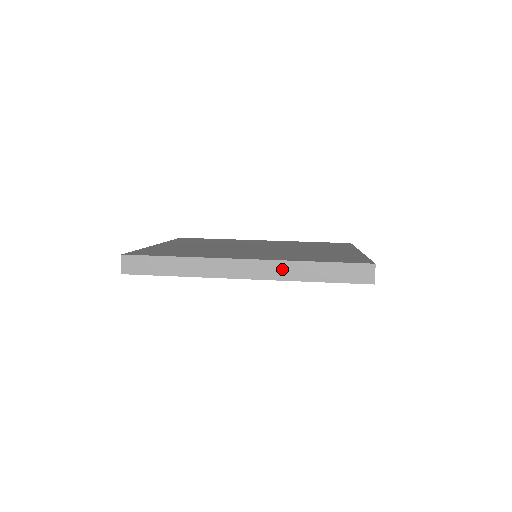
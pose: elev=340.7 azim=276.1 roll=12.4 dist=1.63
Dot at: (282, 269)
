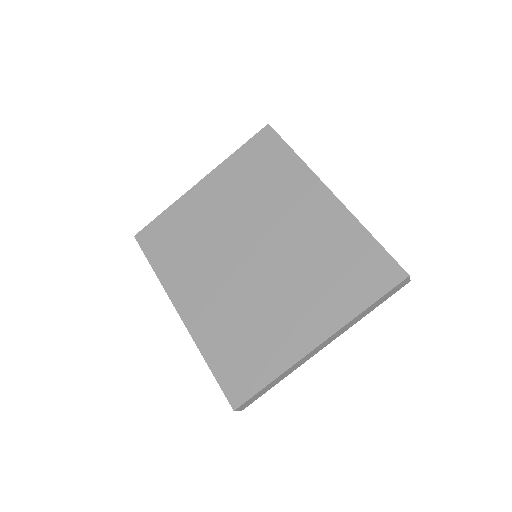
Dot at: occluded
